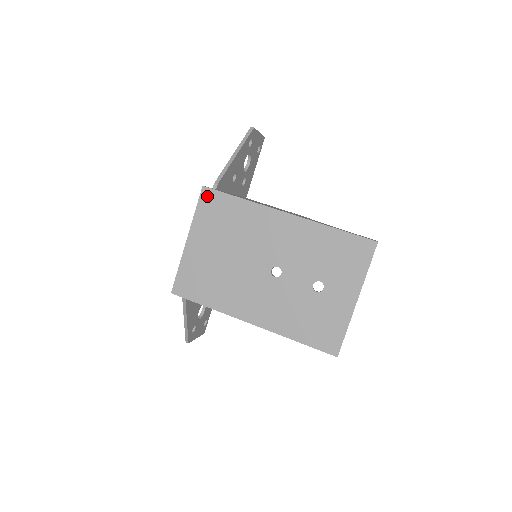
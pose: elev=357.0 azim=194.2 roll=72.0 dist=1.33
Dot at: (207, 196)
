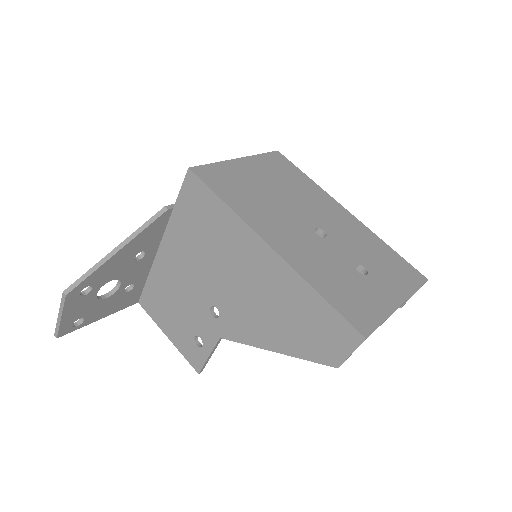
Dot at: (278, 156)
